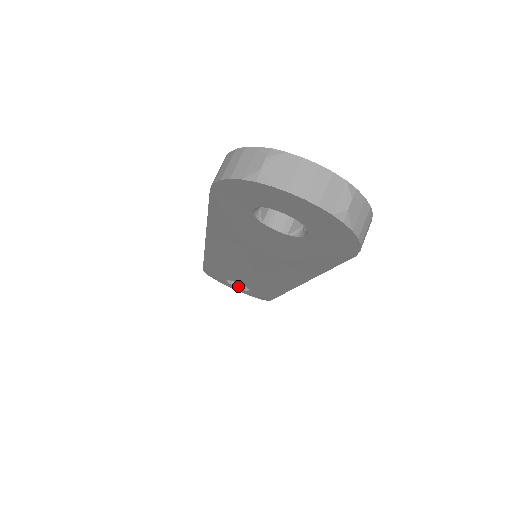
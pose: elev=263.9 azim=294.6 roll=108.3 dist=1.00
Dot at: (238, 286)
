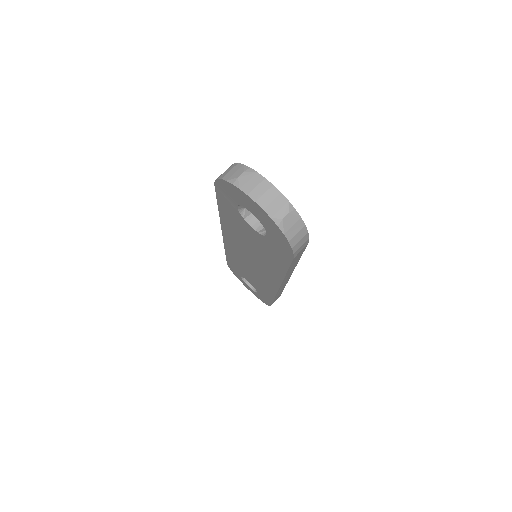
Dot at: (250, 286)
